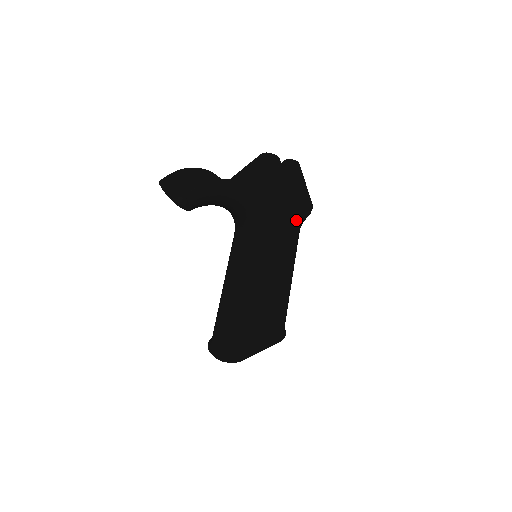
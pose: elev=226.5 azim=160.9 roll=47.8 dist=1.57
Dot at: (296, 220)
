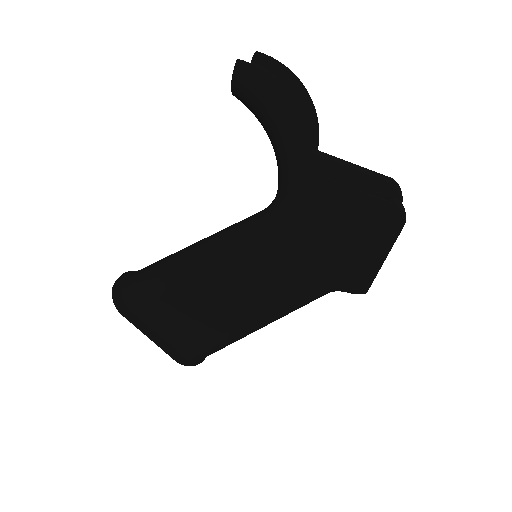
Dot at: (328, 273)
